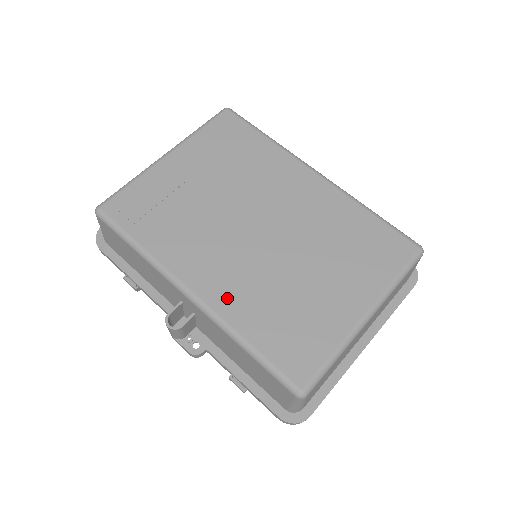
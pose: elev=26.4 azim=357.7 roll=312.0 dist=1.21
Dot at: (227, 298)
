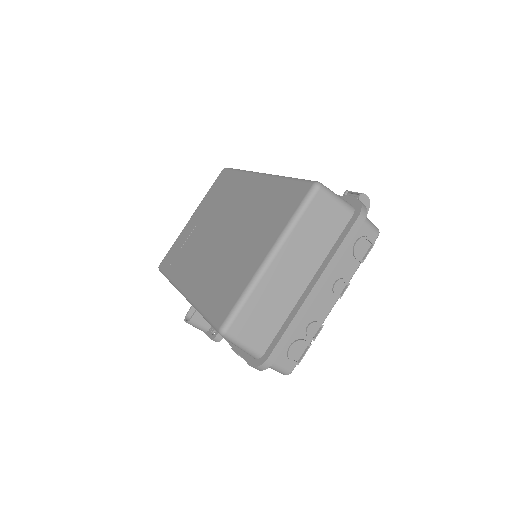
Dot at: (197, 286)
